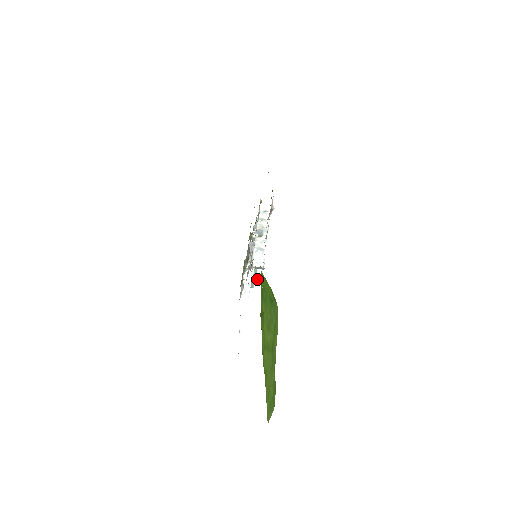
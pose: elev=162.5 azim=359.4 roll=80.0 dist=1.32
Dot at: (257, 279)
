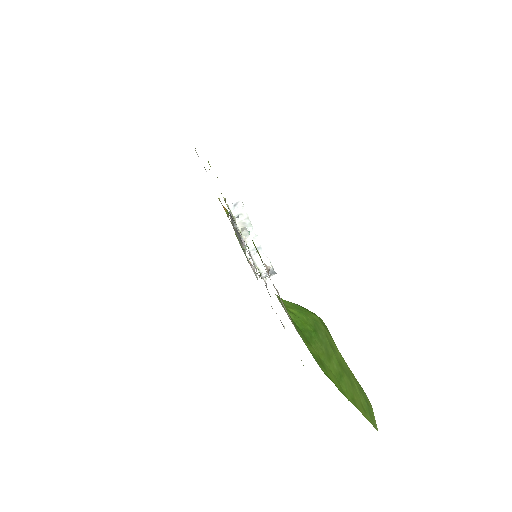
Dot at: occluded
